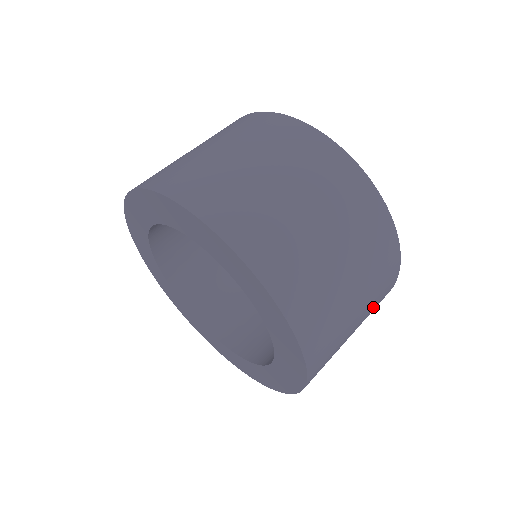
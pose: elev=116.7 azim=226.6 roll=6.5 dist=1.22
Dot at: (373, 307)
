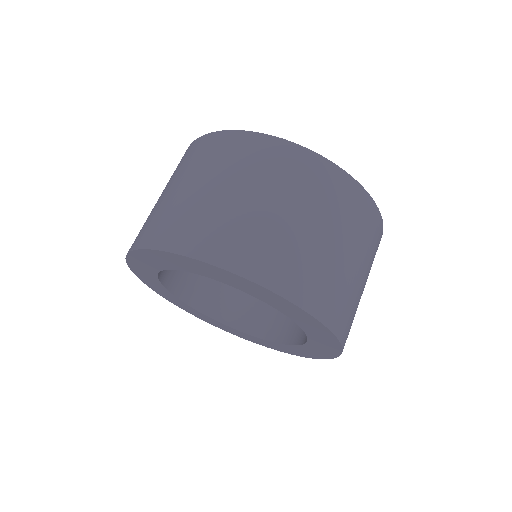
Dot at: (372, 263)
